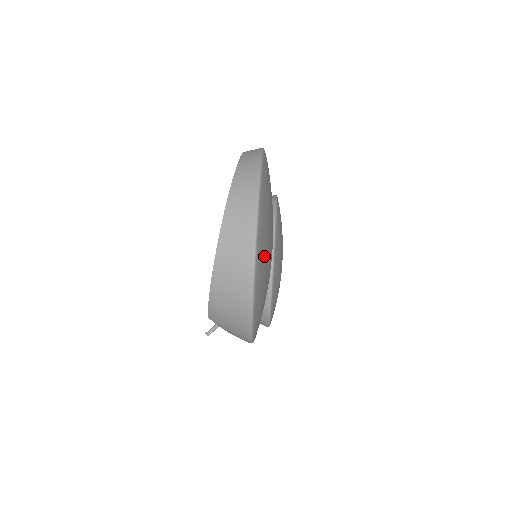
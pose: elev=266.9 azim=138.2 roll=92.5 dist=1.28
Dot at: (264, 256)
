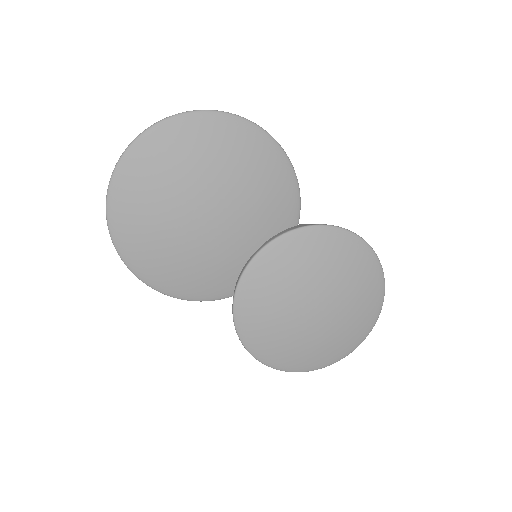
Dot at: (142, 181)
